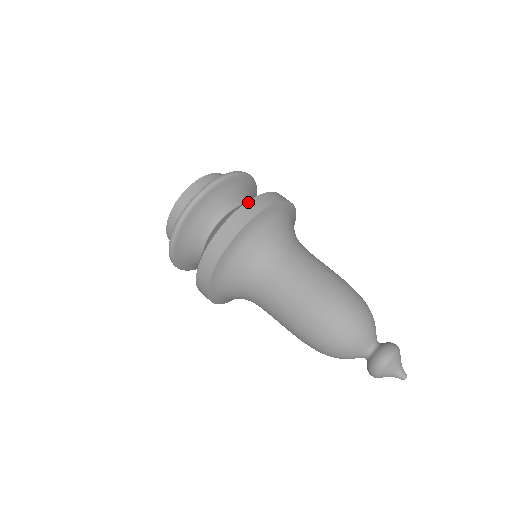
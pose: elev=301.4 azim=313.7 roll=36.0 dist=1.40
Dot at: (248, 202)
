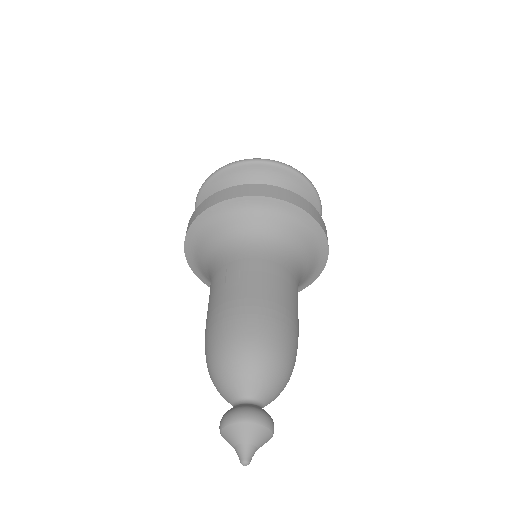
Dot at: (301, 197)
